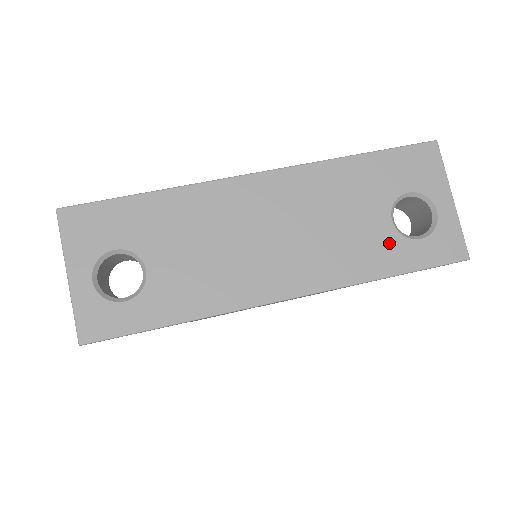
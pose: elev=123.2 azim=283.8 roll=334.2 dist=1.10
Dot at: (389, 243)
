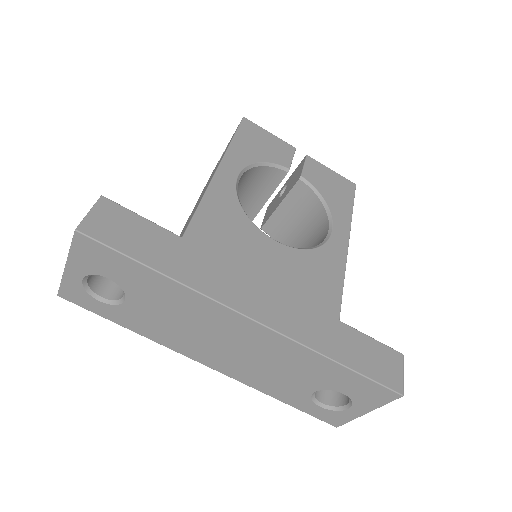
Dot at: (299, 395)
